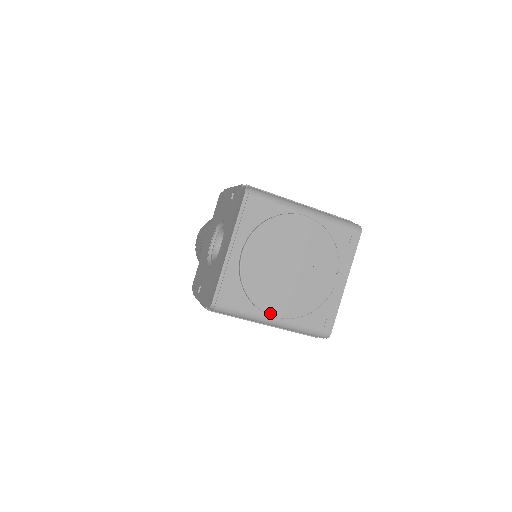
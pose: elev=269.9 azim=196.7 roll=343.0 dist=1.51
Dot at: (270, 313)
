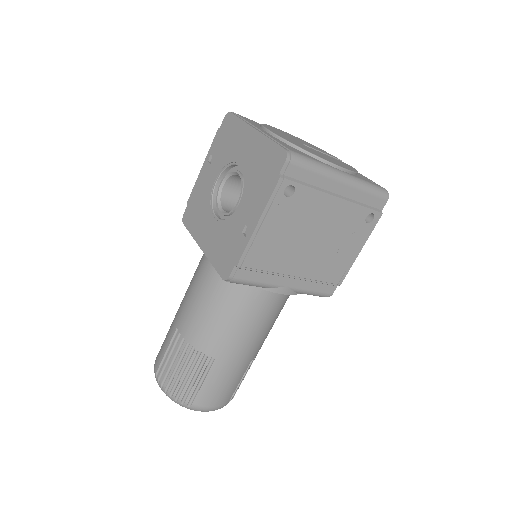
Dot at: (334, 164)
